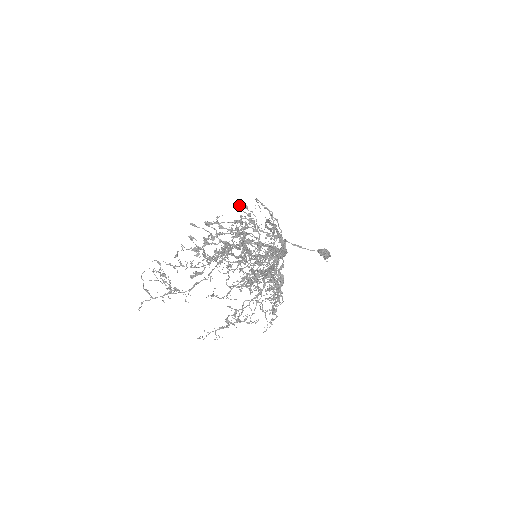
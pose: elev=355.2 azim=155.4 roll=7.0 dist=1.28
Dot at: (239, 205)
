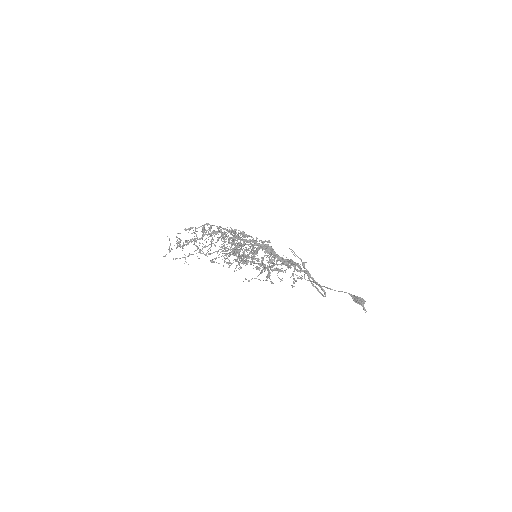
Dot at: (281, 257)
